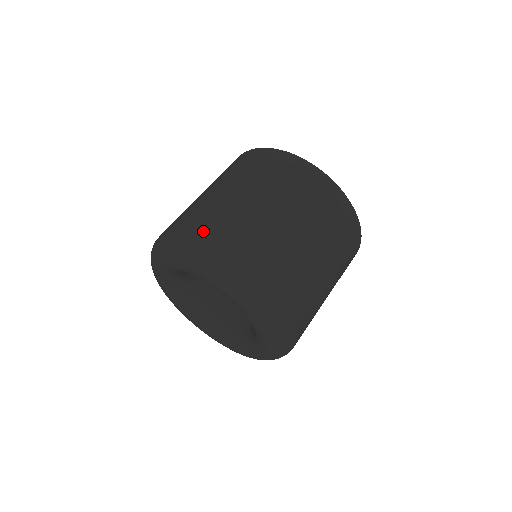
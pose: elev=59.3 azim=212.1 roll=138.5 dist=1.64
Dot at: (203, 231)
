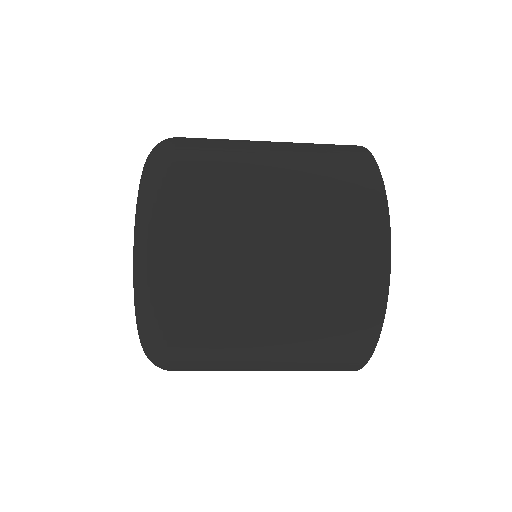
Dot at: occluded
